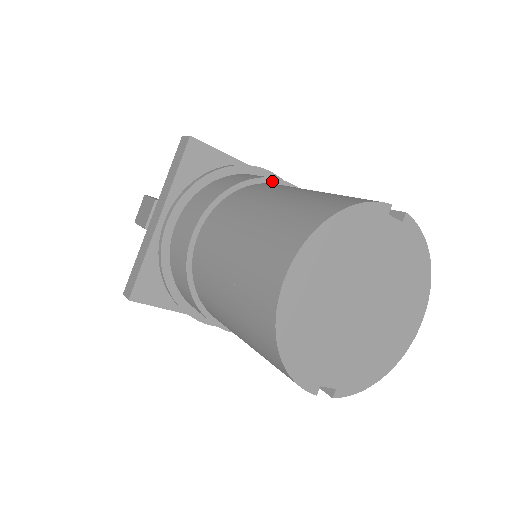
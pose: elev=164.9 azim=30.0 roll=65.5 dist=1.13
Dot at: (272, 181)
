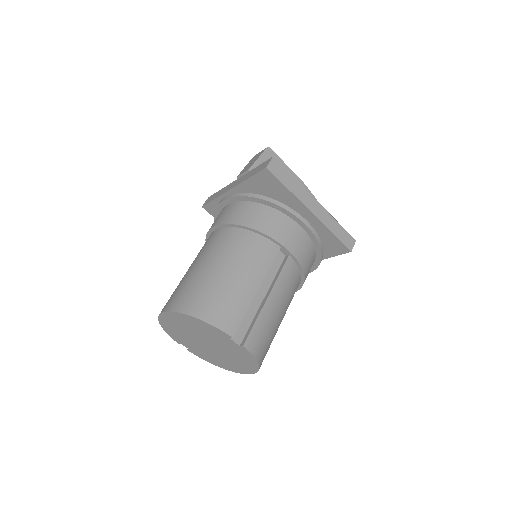
Dot at: (274, 241)
